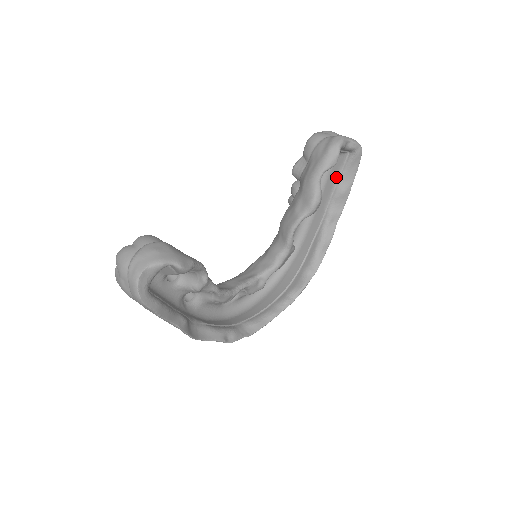
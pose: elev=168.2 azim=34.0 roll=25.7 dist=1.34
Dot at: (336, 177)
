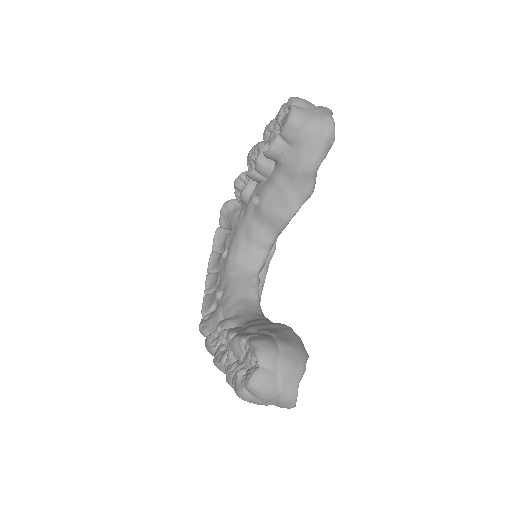
Dot at: occluded
